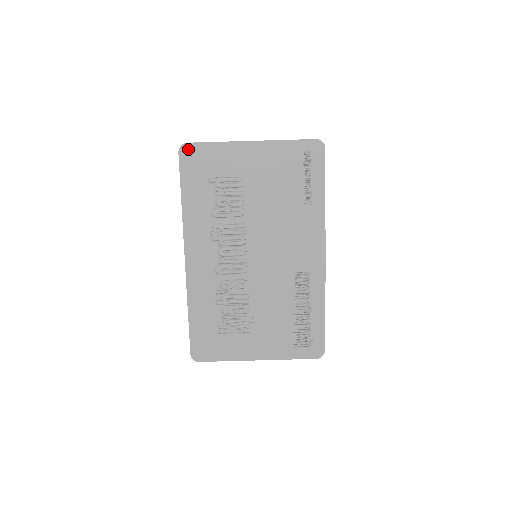
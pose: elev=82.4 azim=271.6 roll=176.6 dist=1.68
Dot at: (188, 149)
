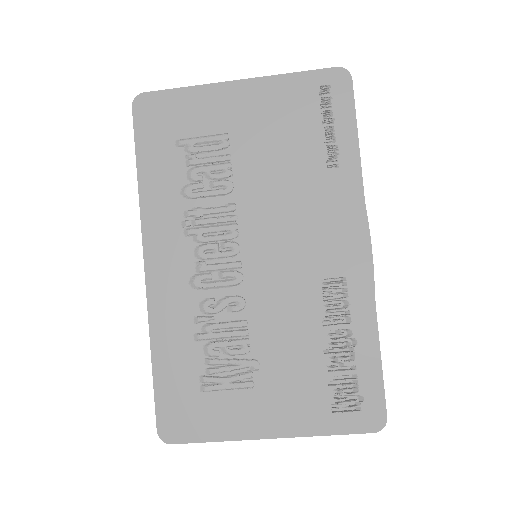
Dot at: (146, 101)
